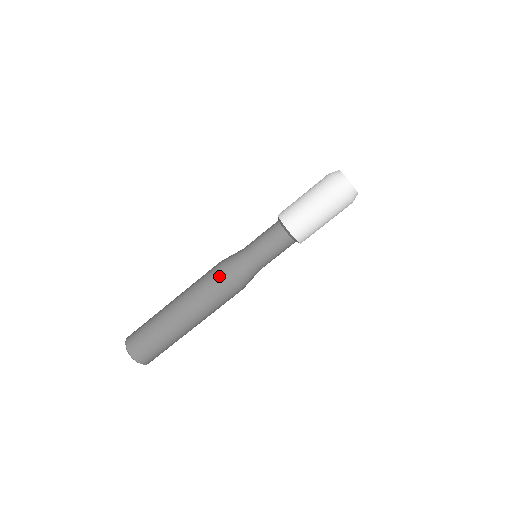
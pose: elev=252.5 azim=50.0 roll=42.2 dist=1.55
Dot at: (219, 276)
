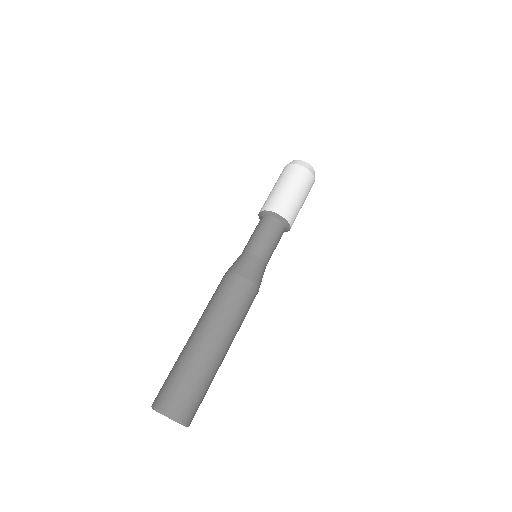
Dot at: (228, 278)
